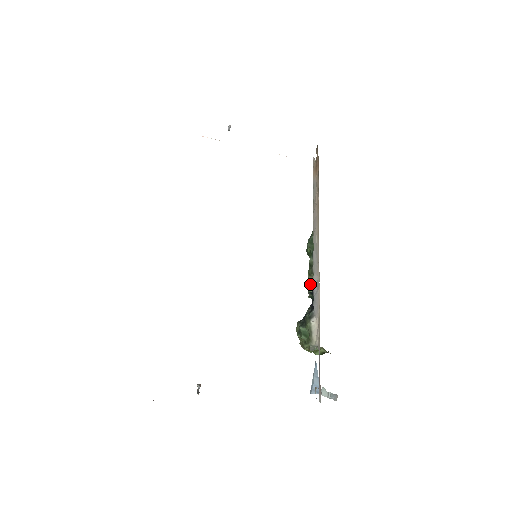
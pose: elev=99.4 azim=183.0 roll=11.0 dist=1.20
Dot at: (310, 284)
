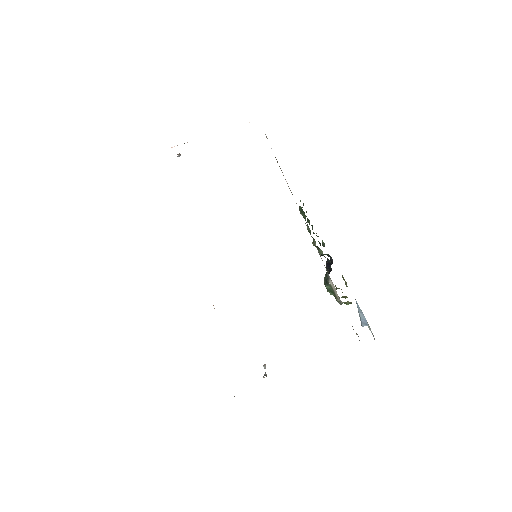
Dot at: (317, 248)
